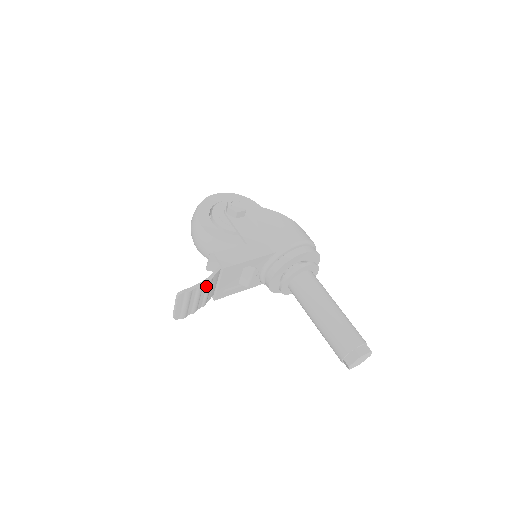
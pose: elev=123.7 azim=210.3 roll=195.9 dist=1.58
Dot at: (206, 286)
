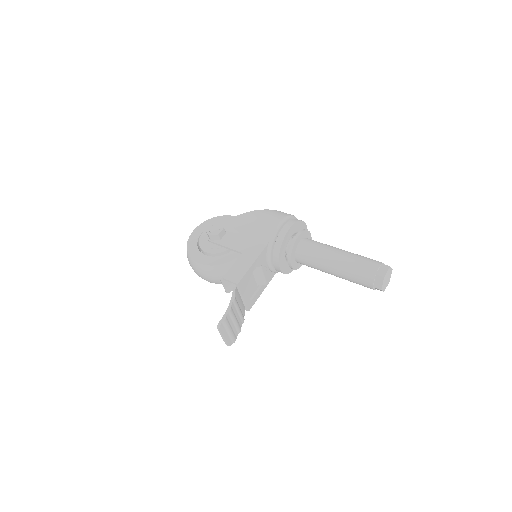
Dot at: (234, 306)
